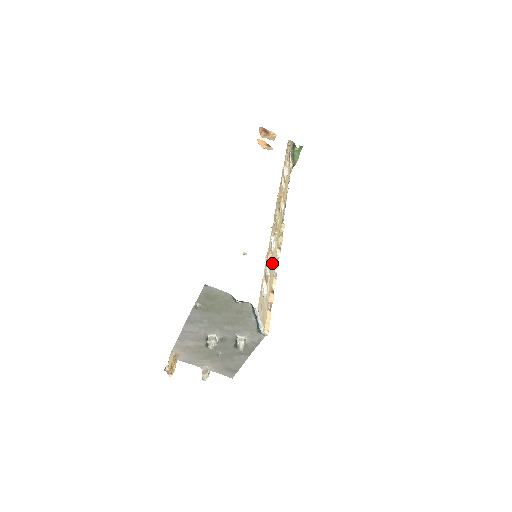
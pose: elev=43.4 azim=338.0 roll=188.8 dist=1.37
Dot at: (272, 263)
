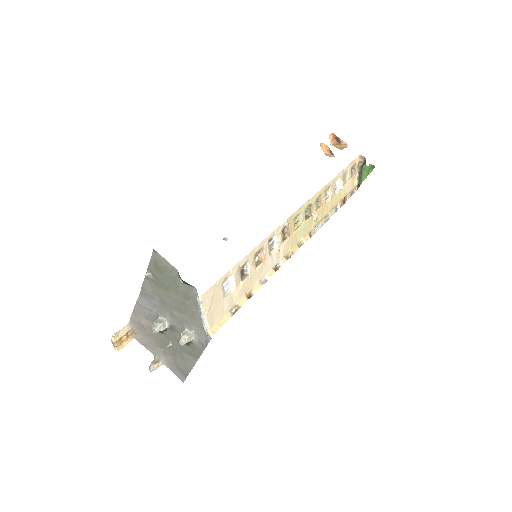
Dot at: (263, 265)
